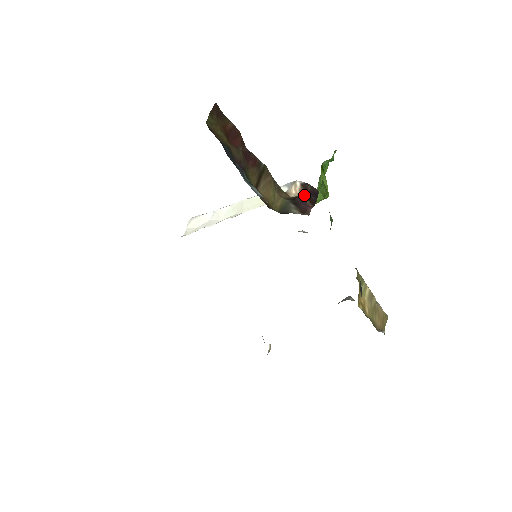
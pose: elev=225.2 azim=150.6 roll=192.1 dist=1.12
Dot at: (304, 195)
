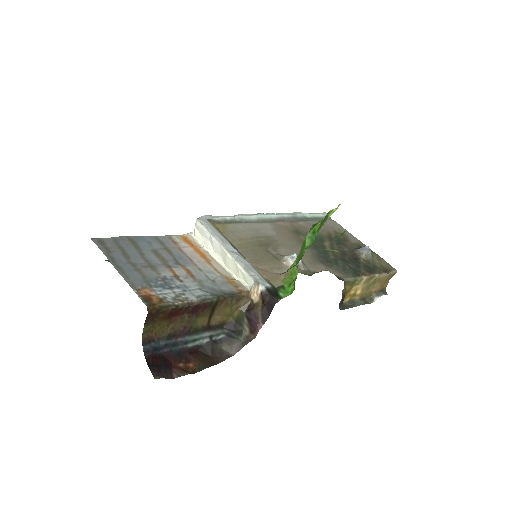
Dot at: (260, 308)
